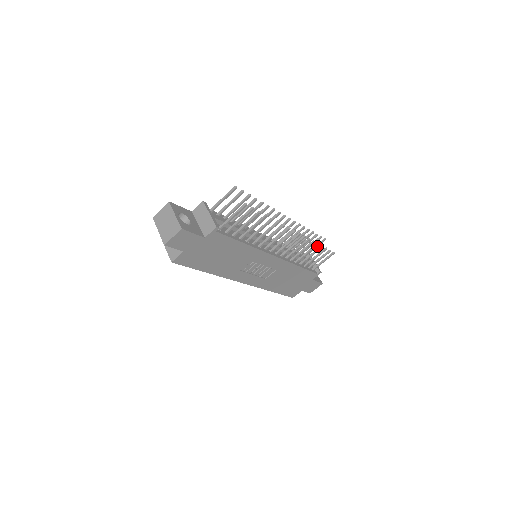
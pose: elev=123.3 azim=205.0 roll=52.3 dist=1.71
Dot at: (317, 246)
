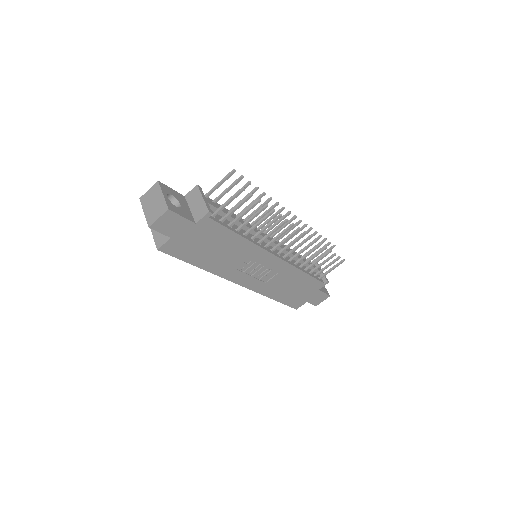
Dot at: occluded
